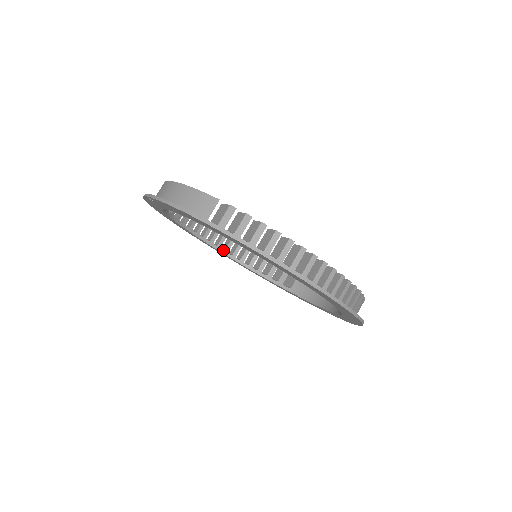
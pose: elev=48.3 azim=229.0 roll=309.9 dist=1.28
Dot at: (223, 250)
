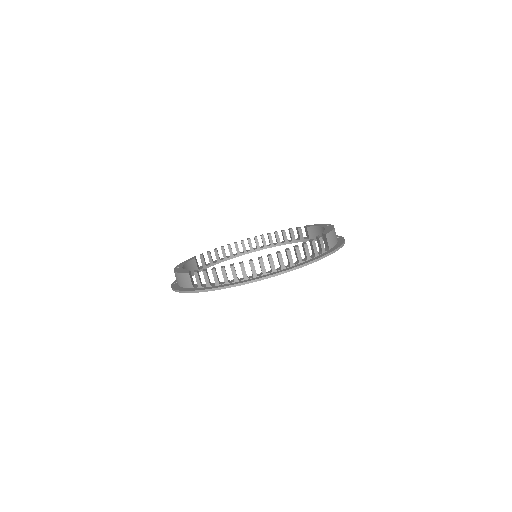
Dot at: (256, 249)
